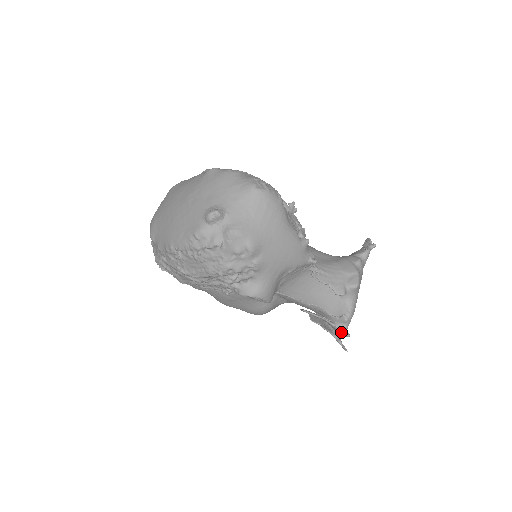
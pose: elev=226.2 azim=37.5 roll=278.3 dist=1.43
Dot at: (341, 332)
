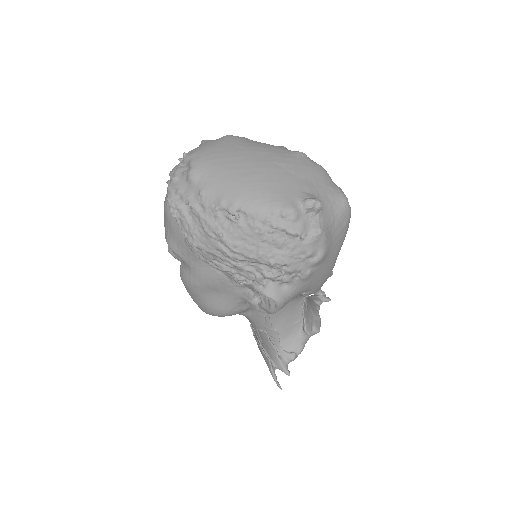
Dot at: (283, 368)
